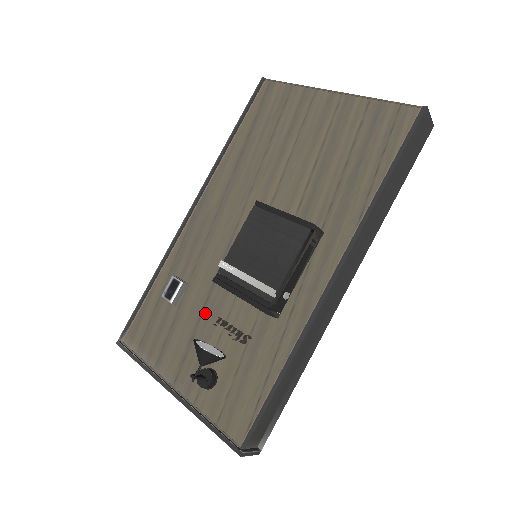
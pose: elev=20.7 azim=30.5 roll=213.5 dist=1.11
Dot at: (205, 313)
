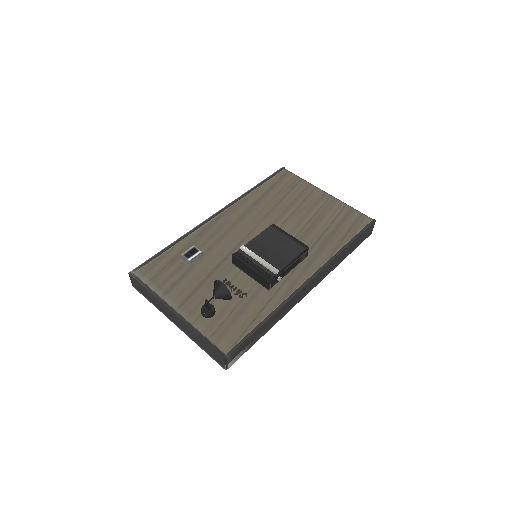
Dot at: (213, 274)
